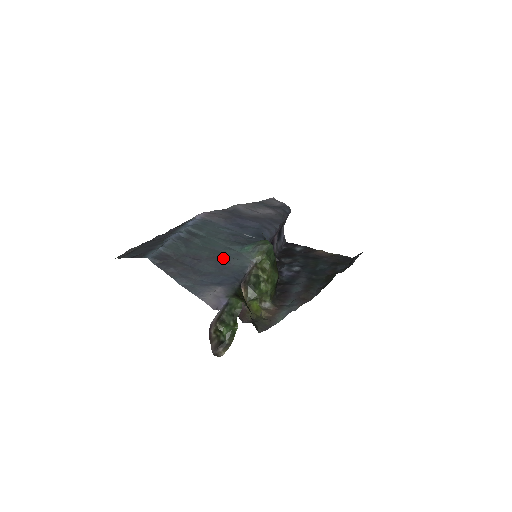
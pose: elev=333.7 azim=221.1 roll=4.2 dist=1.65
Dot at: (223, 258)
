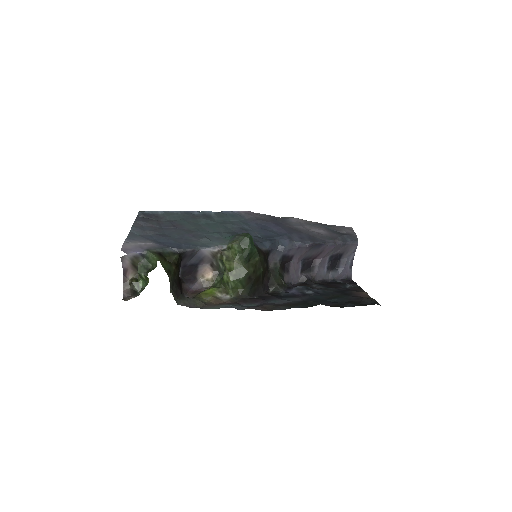
Dot at: (199, 235)
